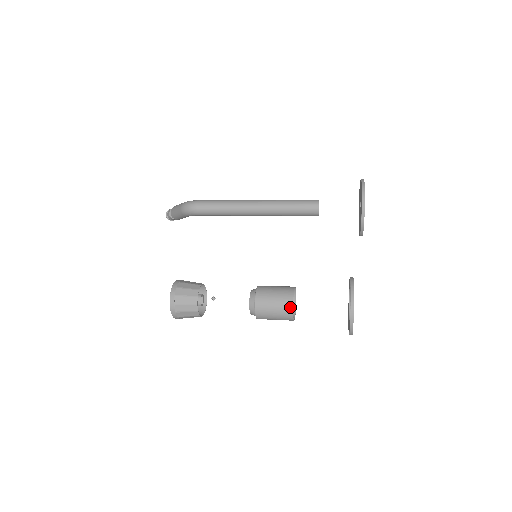
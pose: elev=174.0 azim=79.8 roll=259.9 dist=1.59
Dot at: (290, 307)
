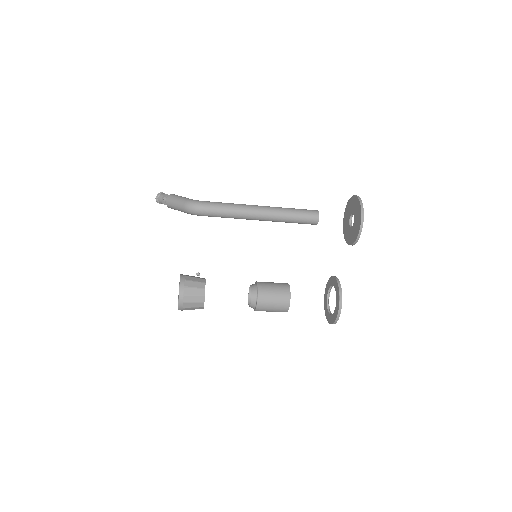
Dot at: (287, 305)
